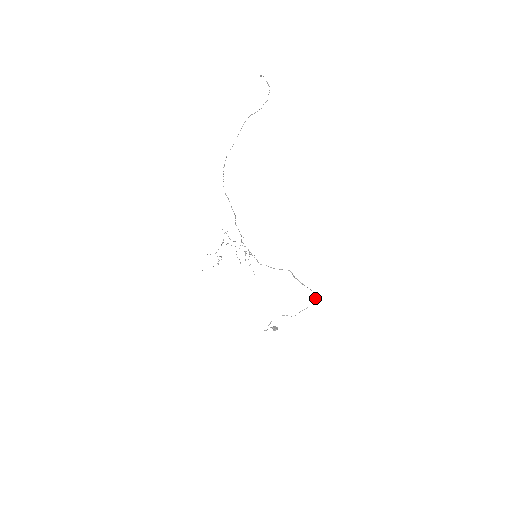
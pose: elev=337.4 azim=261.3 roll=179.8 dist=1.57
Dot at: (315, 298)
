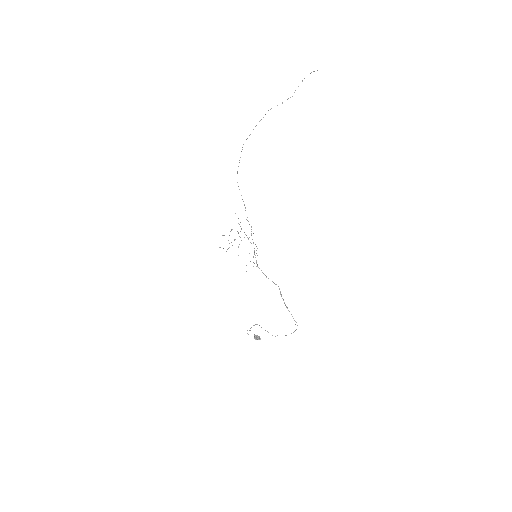
Dot at: (296, 329)
